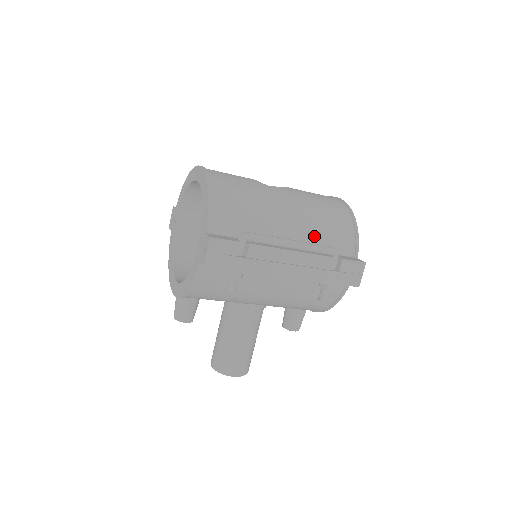
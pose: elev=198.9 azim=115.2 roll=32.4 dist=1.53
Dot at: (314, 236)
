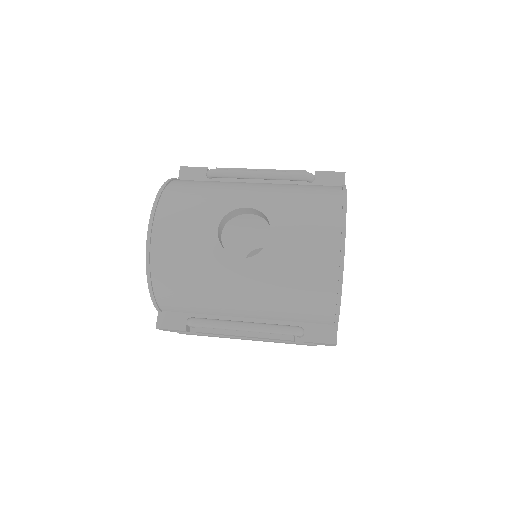
Dot at: (276, 313)
